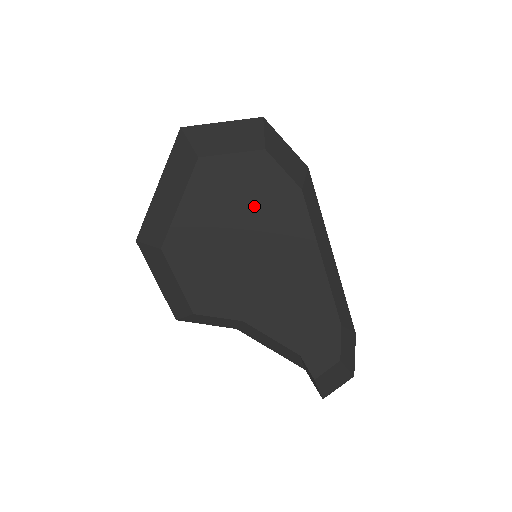
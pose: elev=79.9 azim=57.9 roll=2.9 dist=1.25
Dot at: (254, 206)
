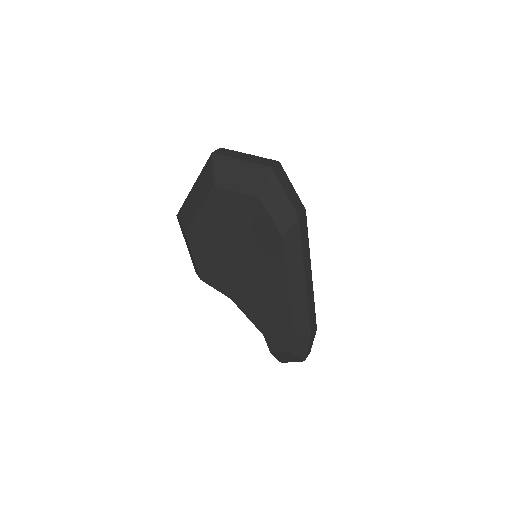
Dot at: (247, 233)
